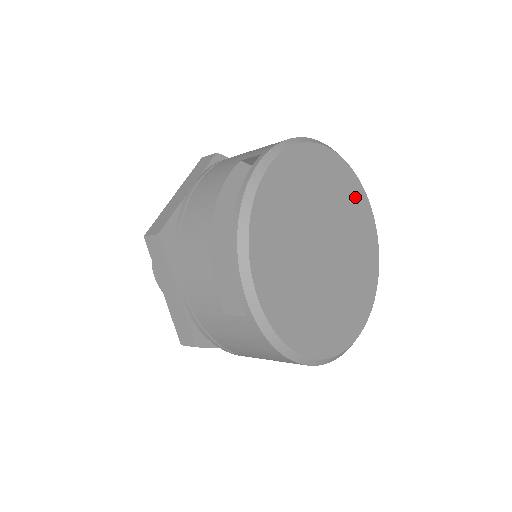
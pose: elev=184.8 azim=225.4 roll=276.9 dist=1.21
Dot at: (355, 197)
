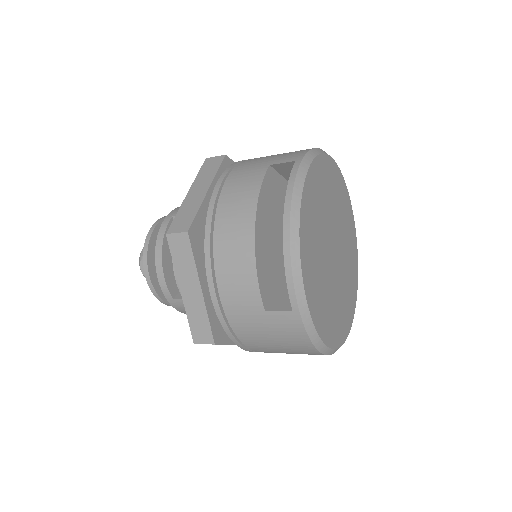
Dot at: (346, 205)
